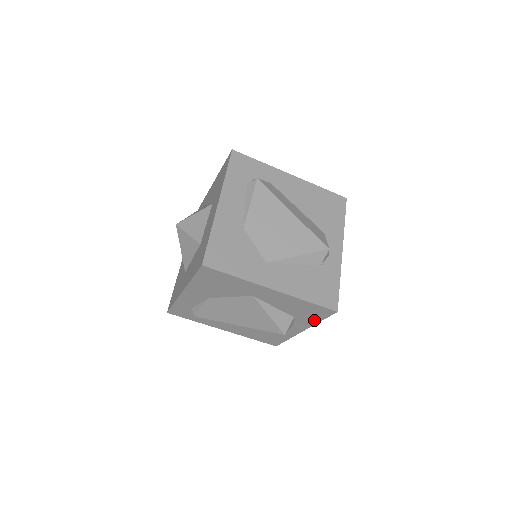
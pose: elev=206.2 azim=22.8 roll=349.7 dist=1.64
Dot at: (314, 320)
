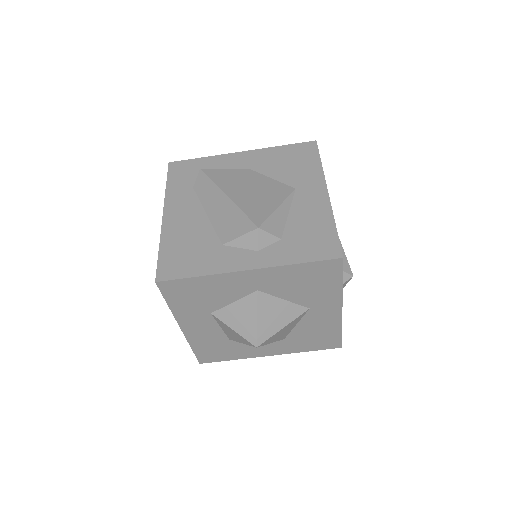
Dot at: (295, 257)
